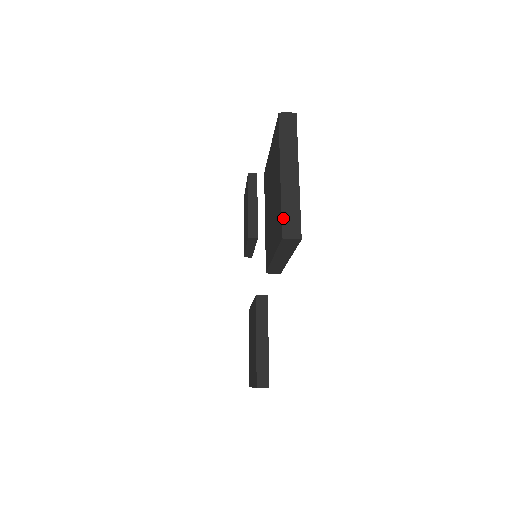
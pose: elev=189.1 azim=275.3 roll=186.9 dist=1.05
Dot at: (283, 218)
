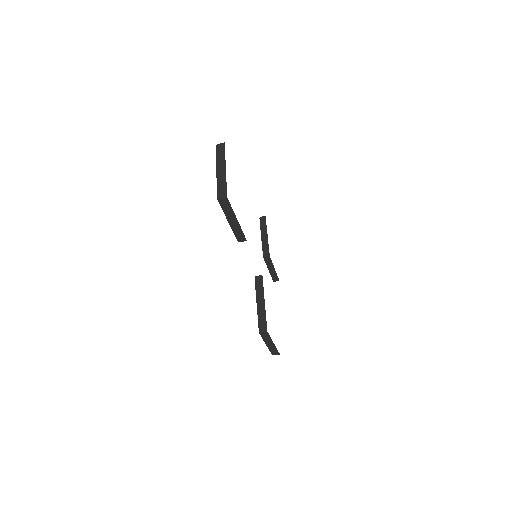
Dot at: (217, 190)
